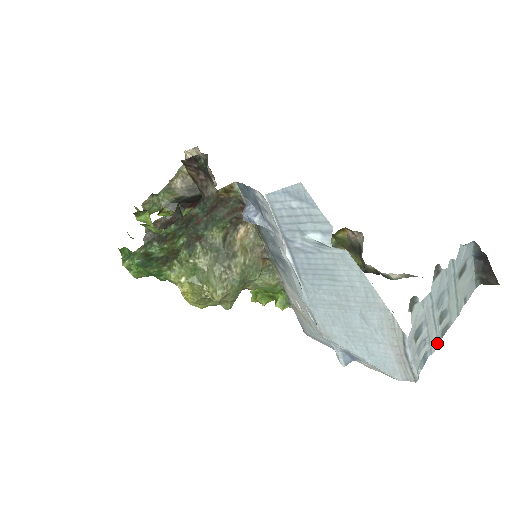
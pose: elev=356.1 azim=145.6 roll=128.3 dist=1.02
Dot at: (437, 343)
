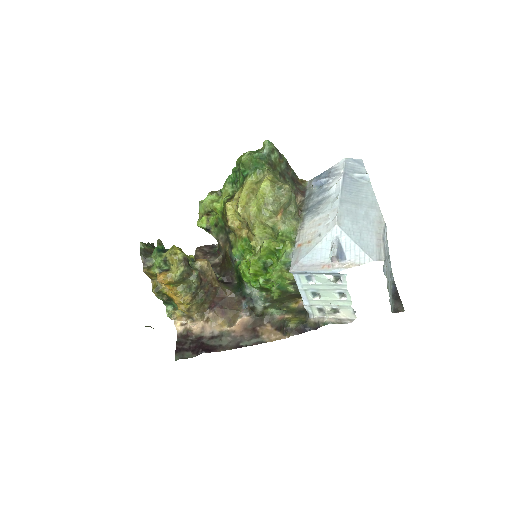
Dot at: occluded
